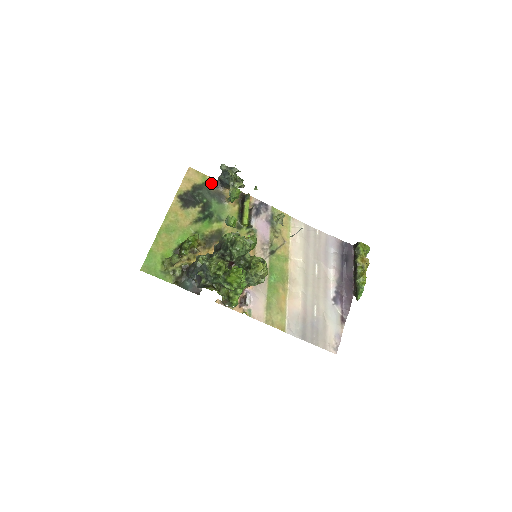
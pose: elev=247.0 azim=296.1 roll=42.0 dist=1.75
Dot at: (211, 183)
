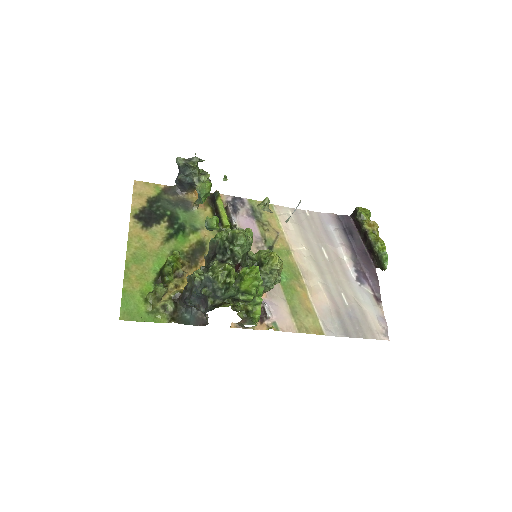
Dot at: (168, 192)
